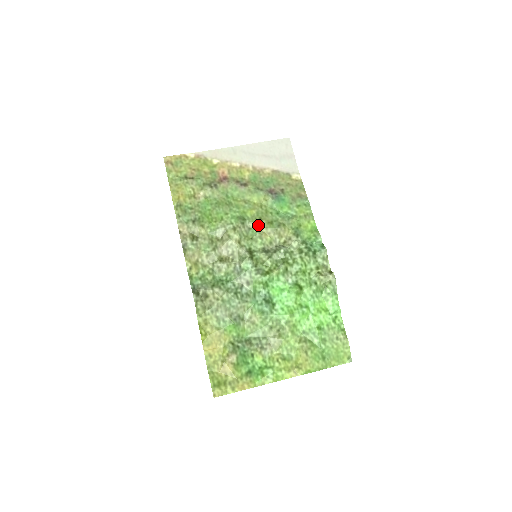
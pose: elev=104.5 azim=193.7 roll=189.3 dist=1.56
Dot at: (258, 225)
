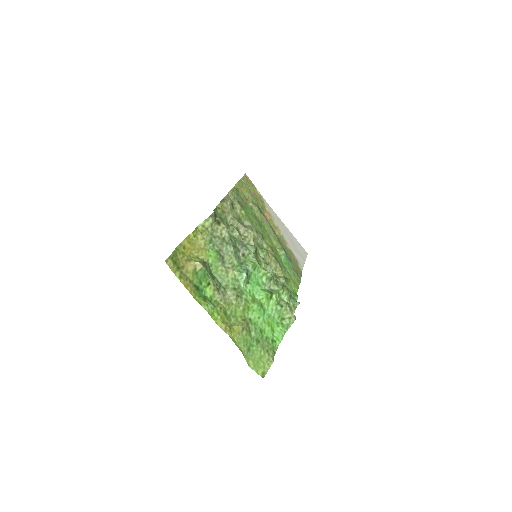
Dot at: (269, 249)
